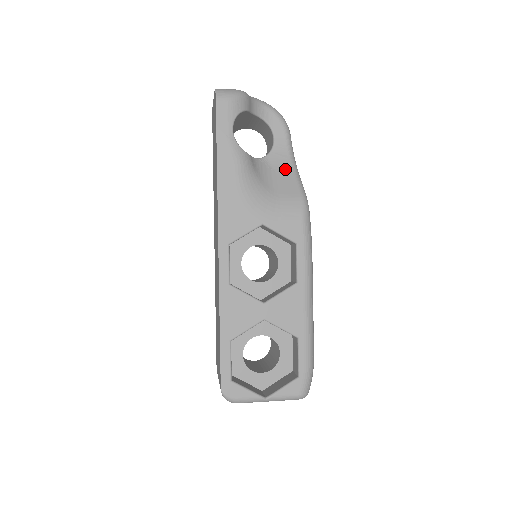
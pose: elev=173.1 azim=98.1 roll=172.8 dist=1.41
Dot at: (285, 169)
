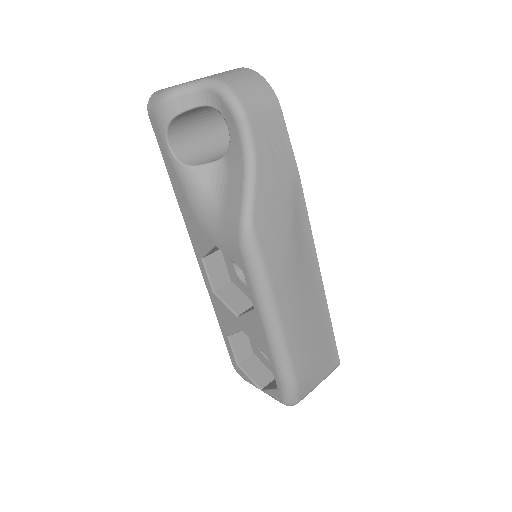
Dot at: (237, 174)
